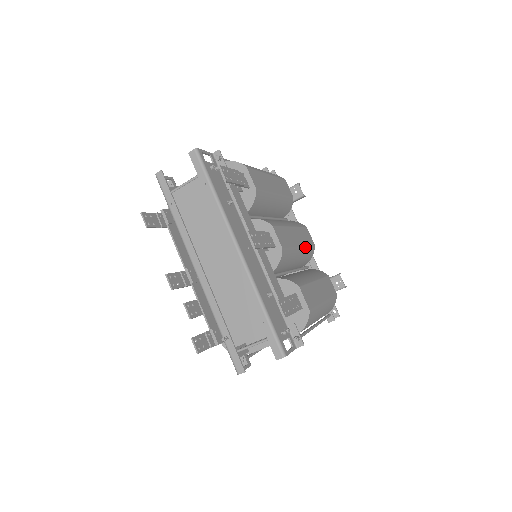
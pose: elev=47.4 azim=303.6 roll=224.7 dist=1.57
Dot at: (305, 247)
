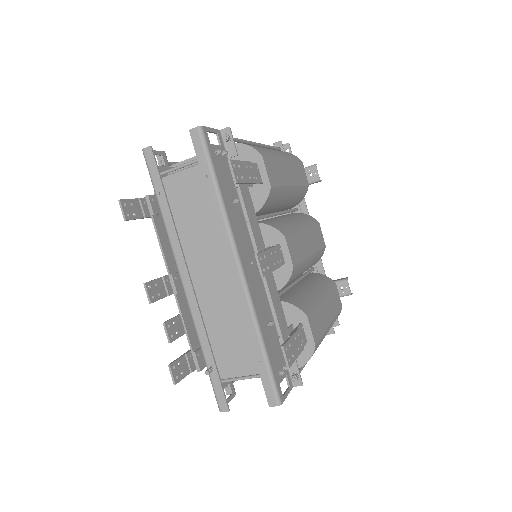
Dot at: (316, 253)
